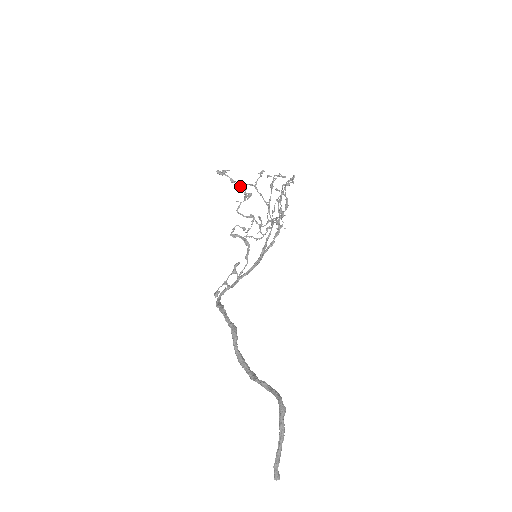
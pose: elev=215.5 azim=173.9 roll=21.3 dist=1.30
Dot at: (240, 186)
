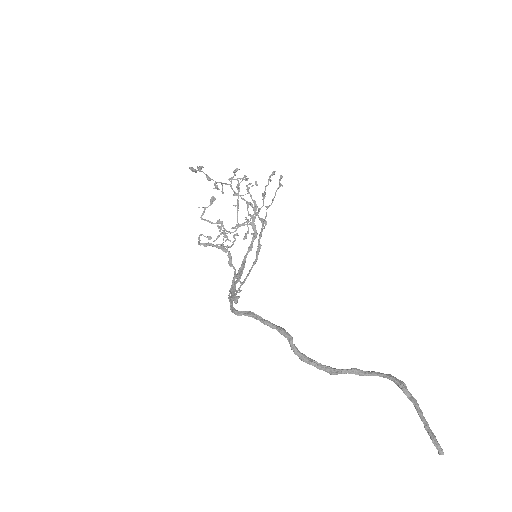
Dot at: (215, 185)
